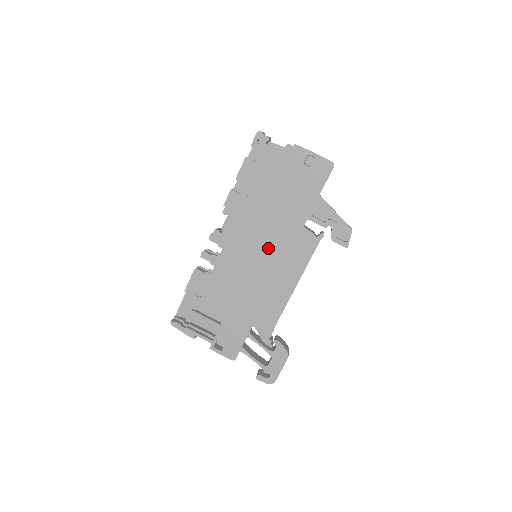
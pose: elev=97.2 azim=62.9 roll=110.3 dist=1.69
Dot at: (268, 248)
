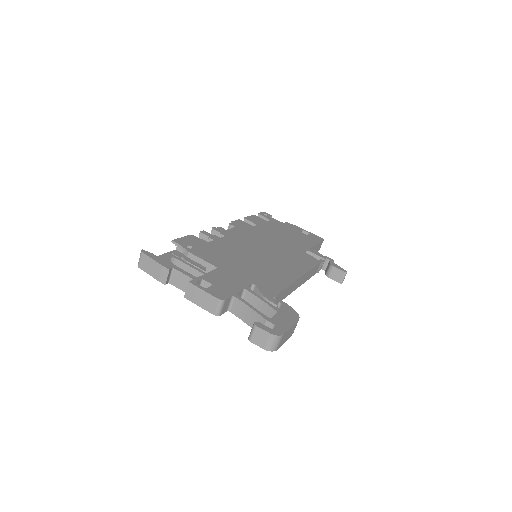
Dot at: (272, 250)
